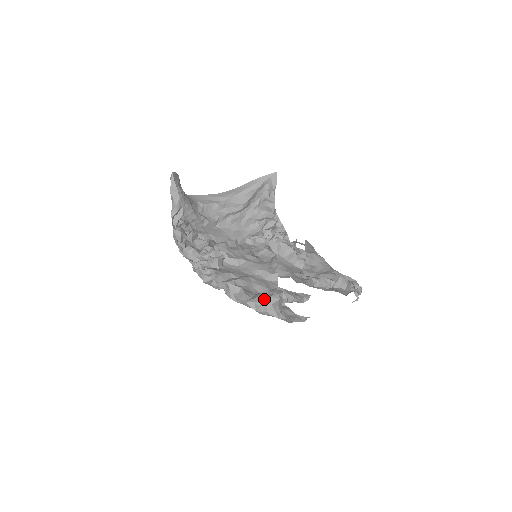
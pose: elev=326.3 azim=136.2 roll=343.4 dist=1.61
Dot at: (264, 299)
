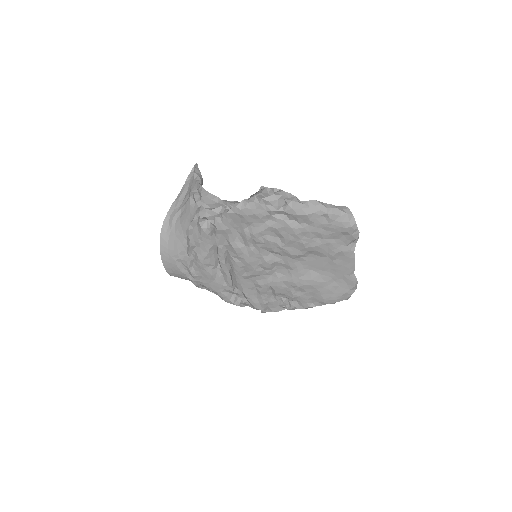
Dot at: occluded
